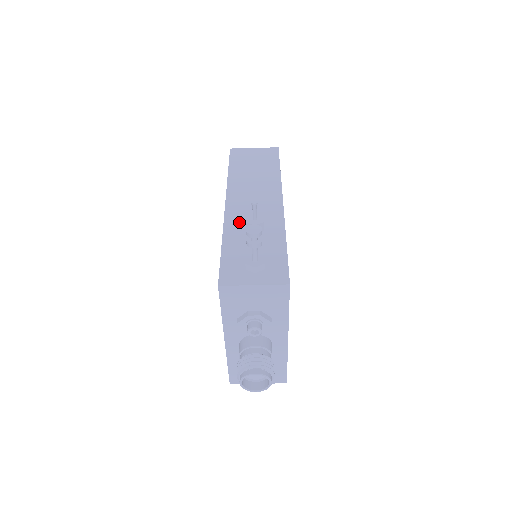
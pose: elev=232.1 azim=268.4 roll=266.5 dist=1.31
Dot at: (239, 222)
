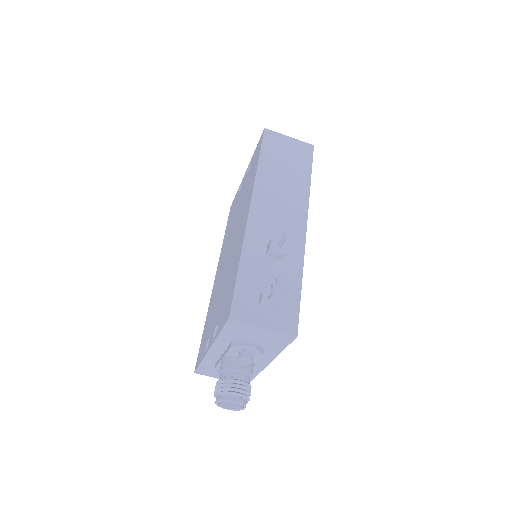
Dot at: (260, 239)
